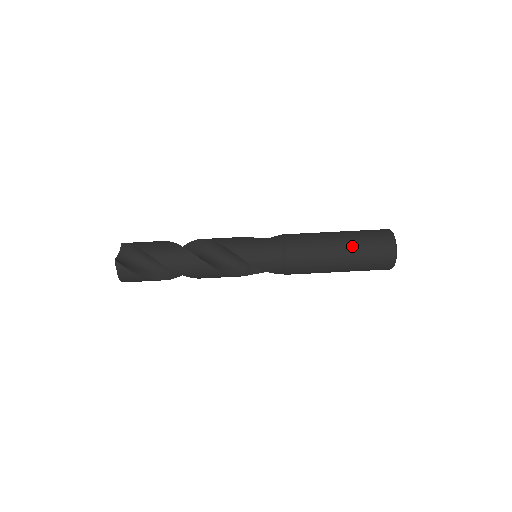
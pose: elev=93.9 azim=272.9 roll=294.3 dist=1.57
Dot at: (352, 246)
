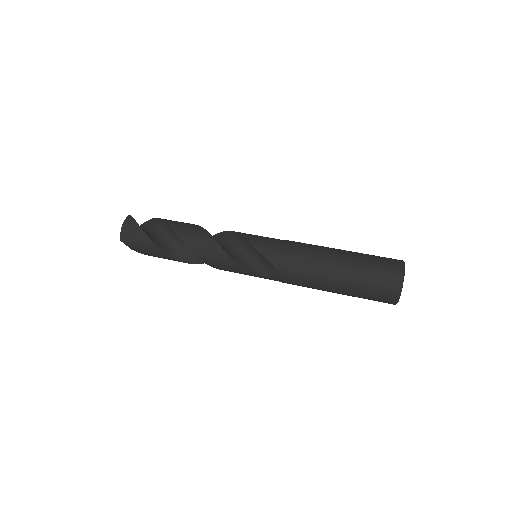
Dot at: (356, 253)
